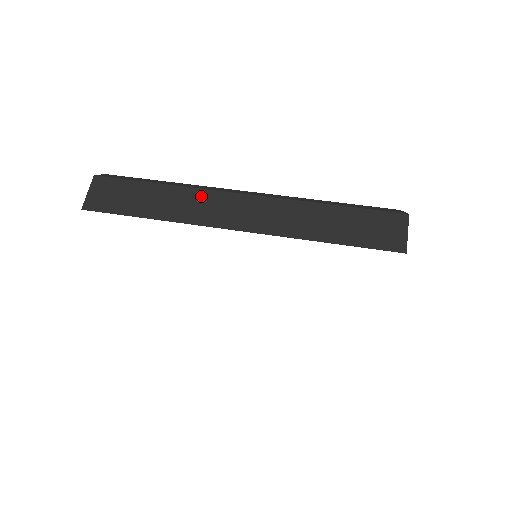
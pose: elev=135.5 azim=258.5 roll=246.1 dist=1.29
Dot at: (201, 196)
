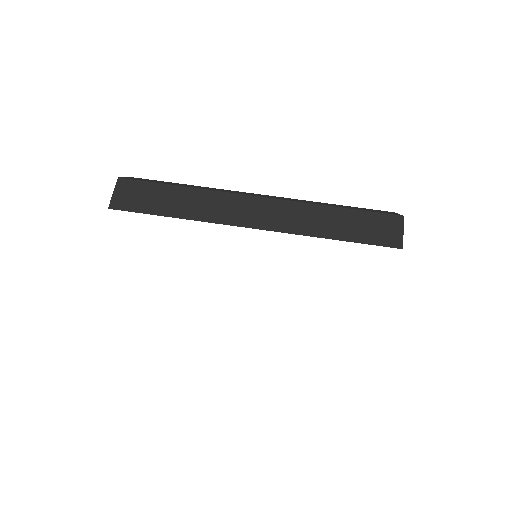
Dot at: (220, 198)
